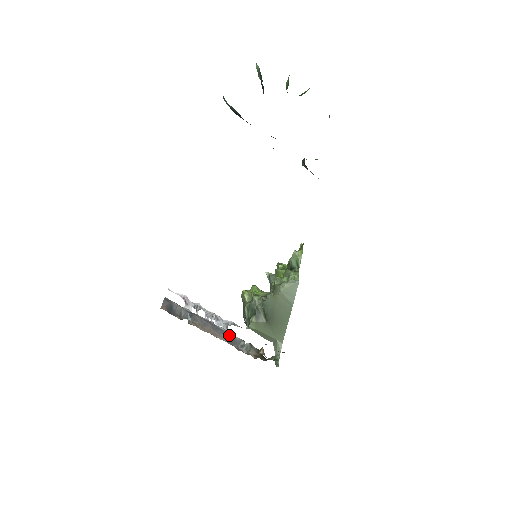
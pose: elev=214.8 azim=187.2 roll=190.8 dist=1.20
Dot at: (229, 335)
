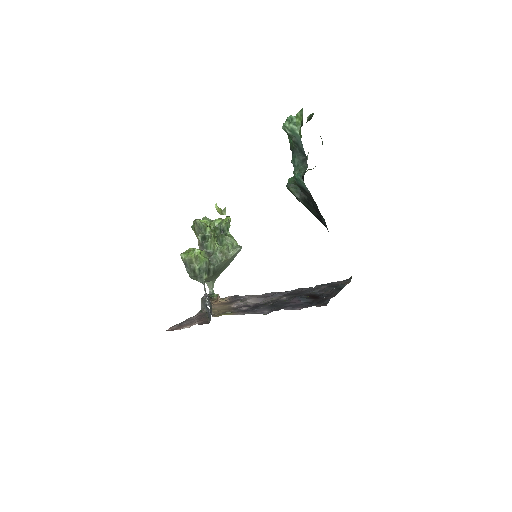
Dot at: (209, 299)
